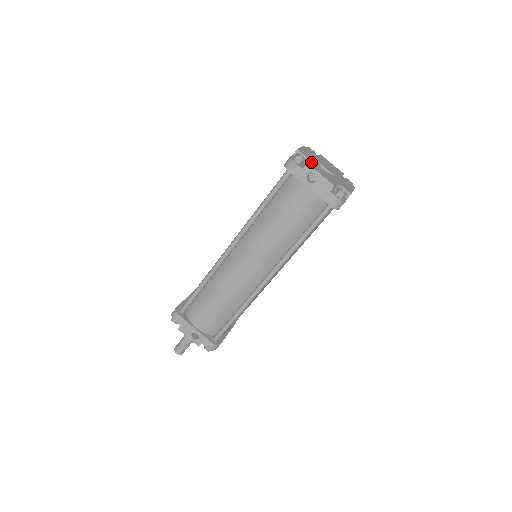
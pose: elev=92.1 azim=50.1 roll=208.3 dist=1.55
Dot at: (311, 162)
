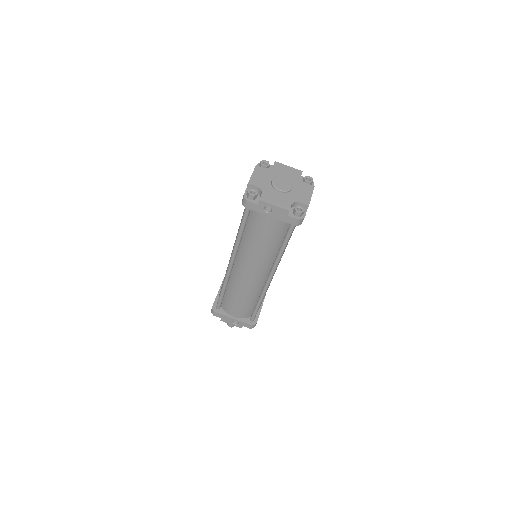
Dot at: (263, 192)
